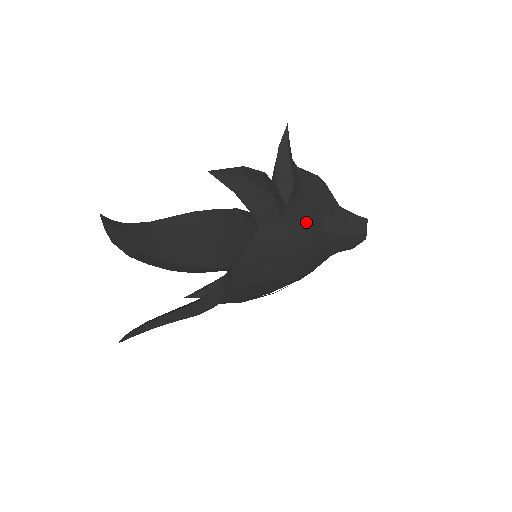
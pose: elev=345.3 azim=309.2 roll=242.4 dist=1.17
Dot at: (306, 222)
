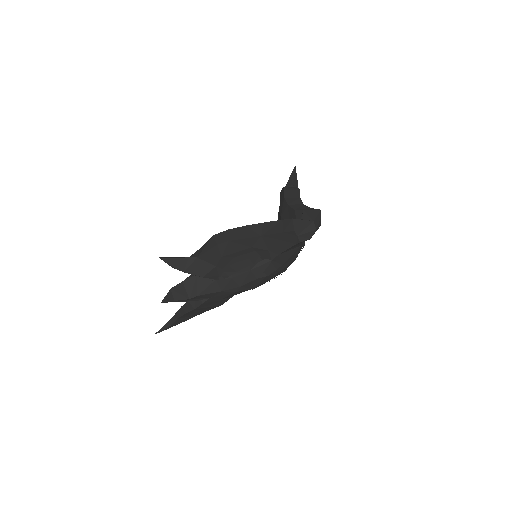
Dot at: (239, 276)
